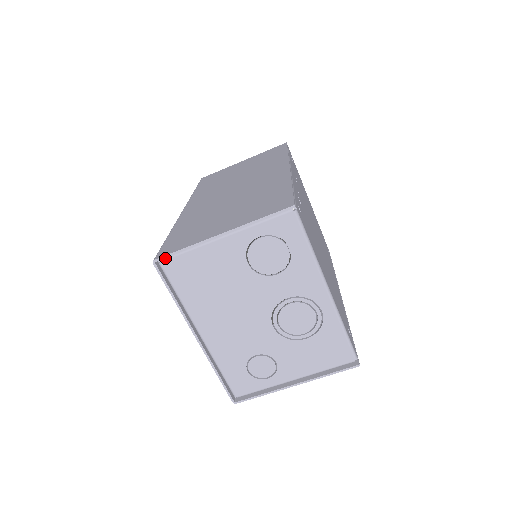
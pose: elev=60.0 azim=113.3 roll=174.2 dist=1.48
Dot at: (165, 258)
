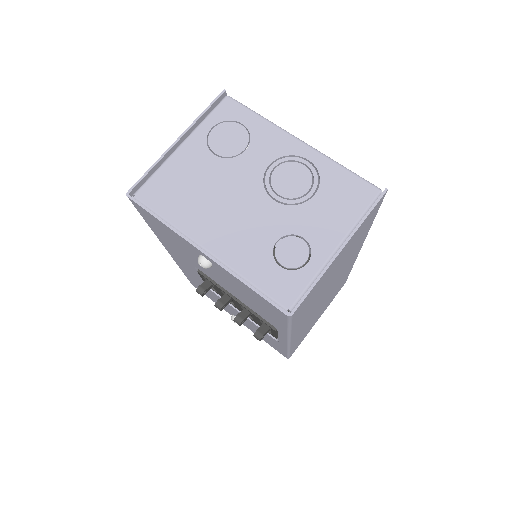
Dot at: (138, 190)
